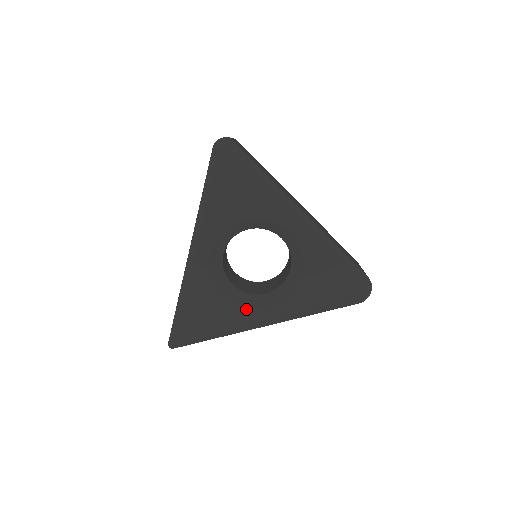
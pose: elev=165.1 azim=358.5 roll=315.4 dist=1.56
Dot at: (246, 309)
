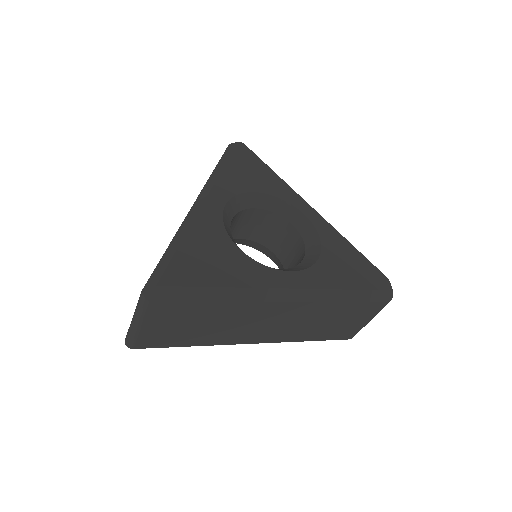
Dot at: (263, 268)
